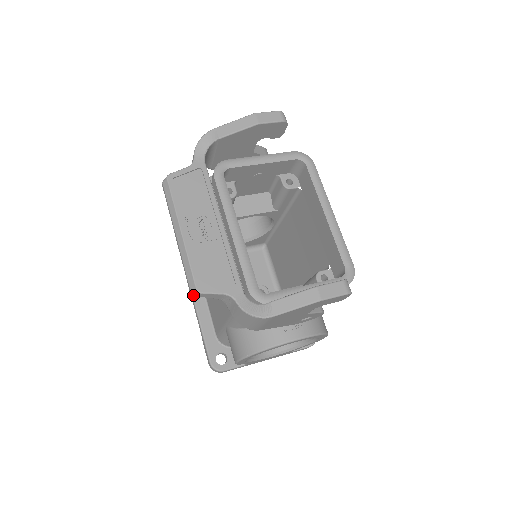
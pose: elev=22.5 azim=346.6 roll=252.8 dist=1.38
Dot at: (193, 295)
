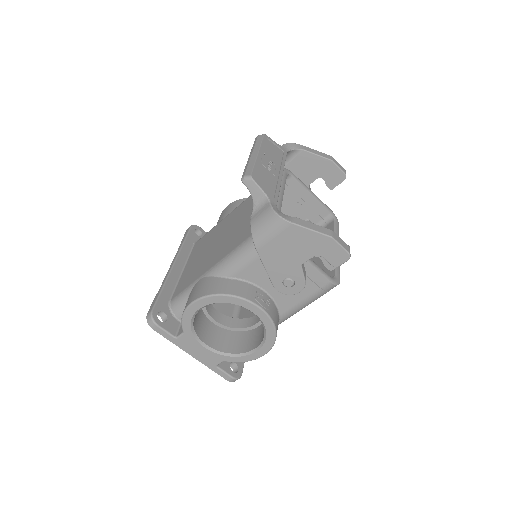
Dot at: (244, 179)
